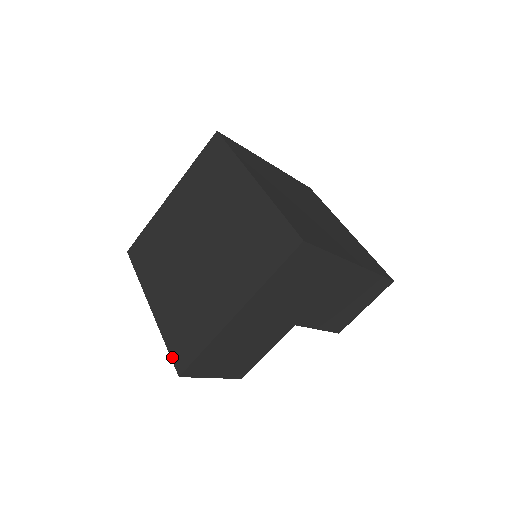
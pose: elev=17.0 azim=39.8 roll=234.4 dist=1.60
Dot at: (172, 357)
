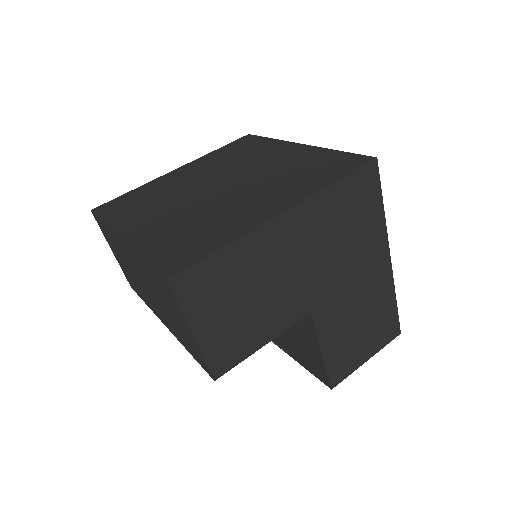
Dot at: (156, 265)
